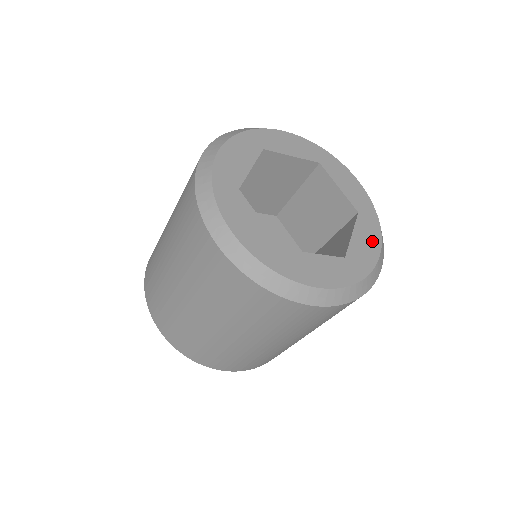
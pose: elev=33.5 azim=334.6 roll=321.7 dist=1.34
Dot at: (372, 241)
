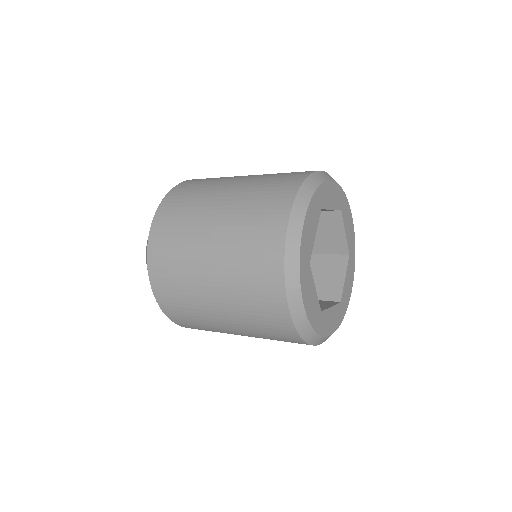
Dot at: (351, 279)
